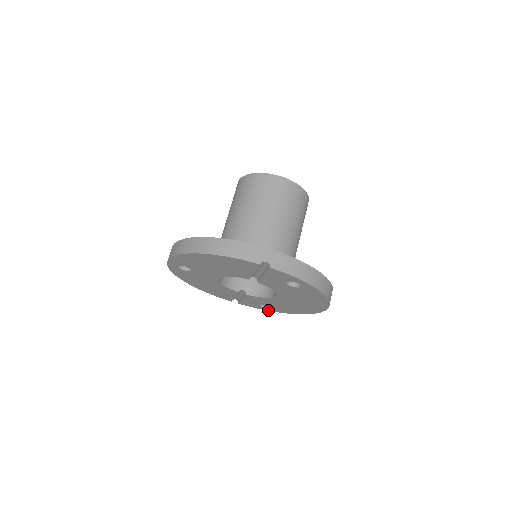
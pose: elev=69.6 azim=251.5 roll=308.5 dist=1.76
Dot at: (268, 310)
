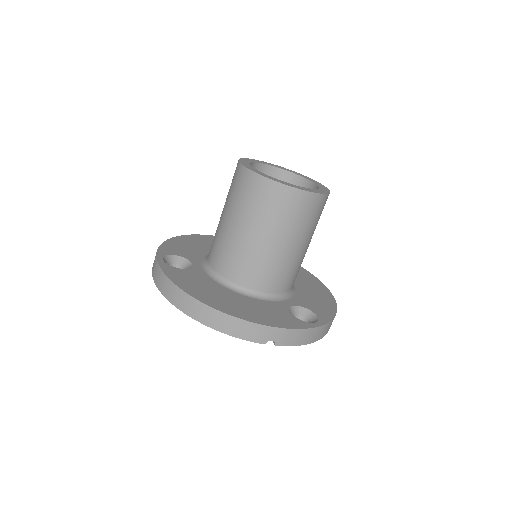
Dot at: occluded
